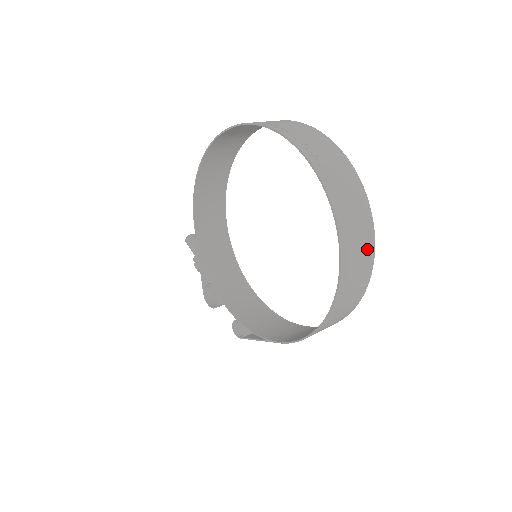
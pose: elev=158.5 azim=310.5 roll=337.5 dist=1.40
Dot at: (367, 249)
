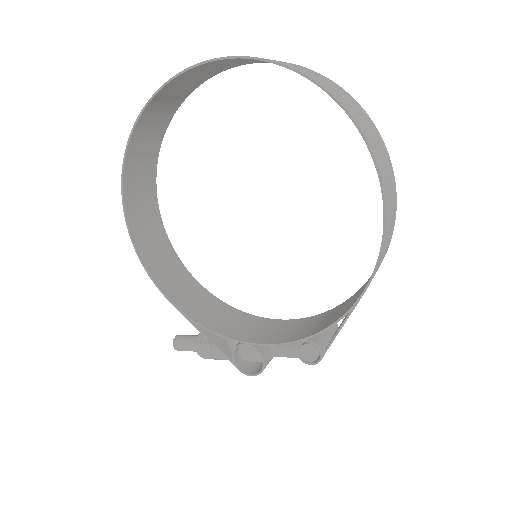
Dot at: (348, 97)
